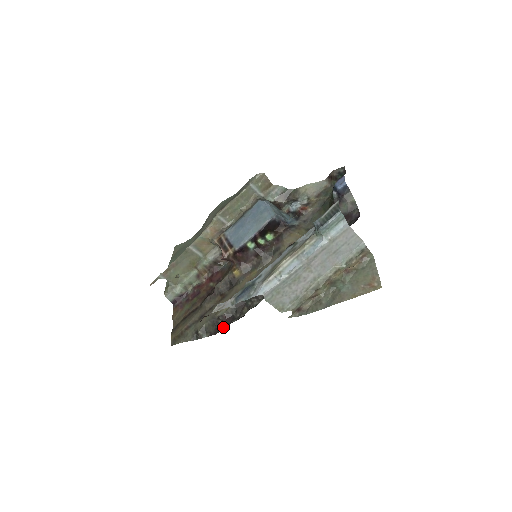
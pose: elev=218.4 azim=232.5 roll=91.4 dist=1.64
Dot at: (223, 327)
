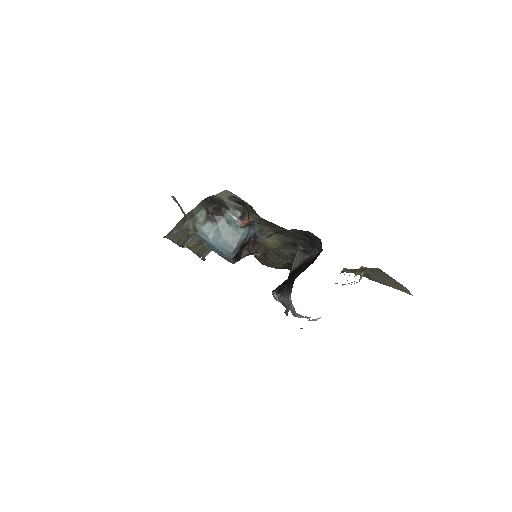
Dot at: occluded
